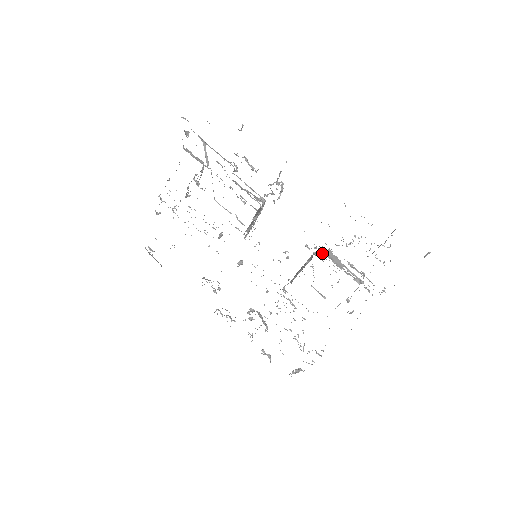
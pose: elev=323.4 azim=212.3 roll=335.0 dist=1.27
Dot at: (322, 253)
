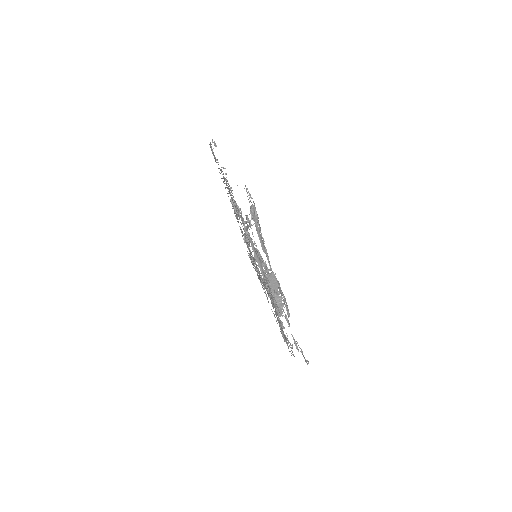
Dot at: occluded
